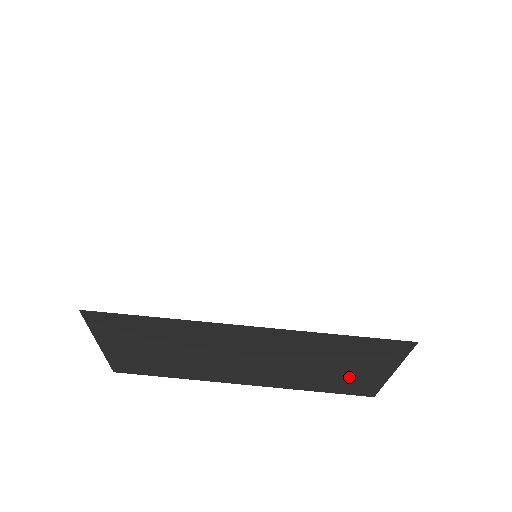
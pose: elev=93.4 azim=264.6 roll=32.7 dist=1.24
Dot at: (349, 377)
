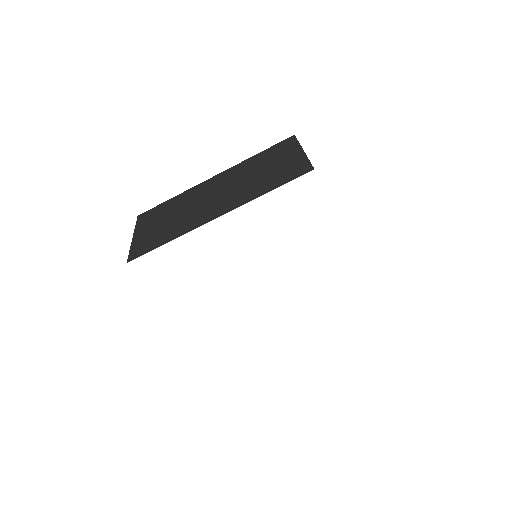
Dot at: occluded
